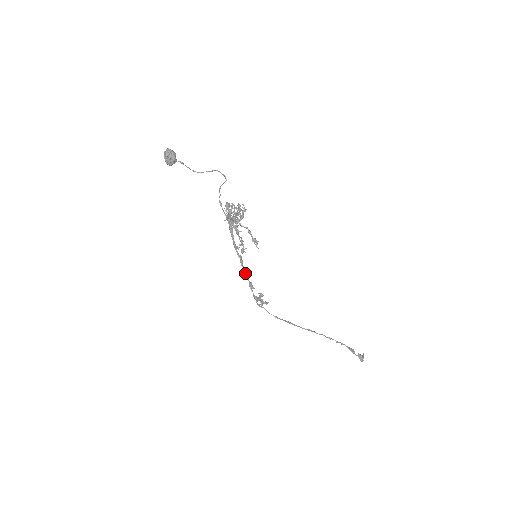
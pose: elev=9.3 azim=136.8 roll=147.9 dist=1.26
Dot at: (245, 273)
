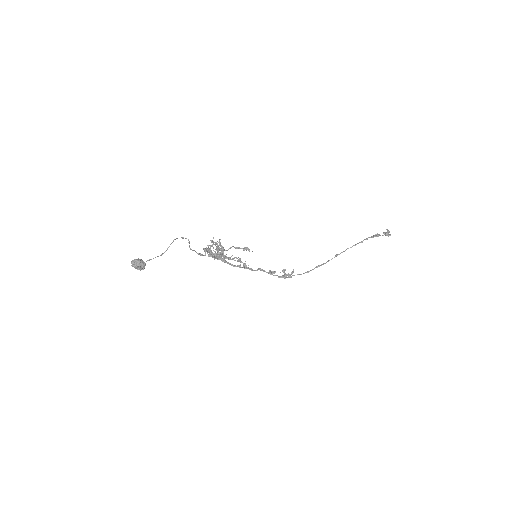
Dot at: occluded
